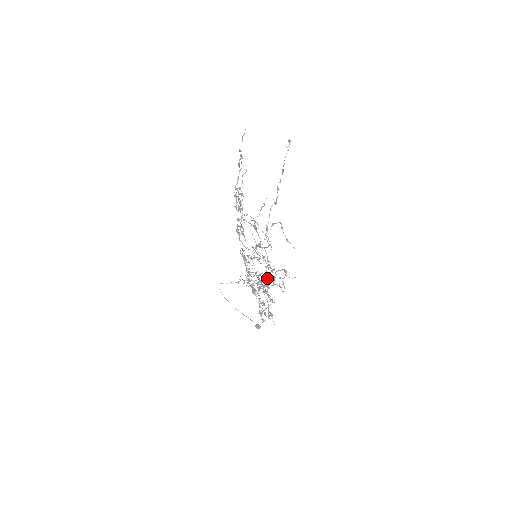
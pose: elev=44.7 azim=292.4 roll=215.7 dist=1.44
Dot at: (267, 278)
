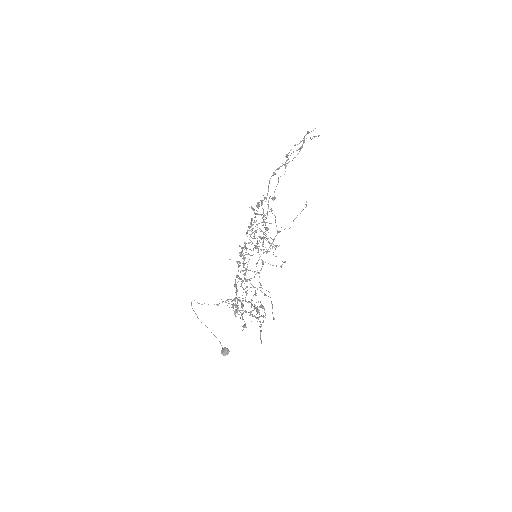
Dot at: (266, 252)
